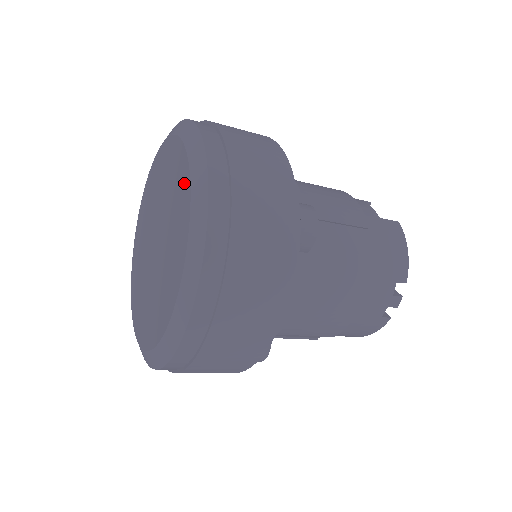
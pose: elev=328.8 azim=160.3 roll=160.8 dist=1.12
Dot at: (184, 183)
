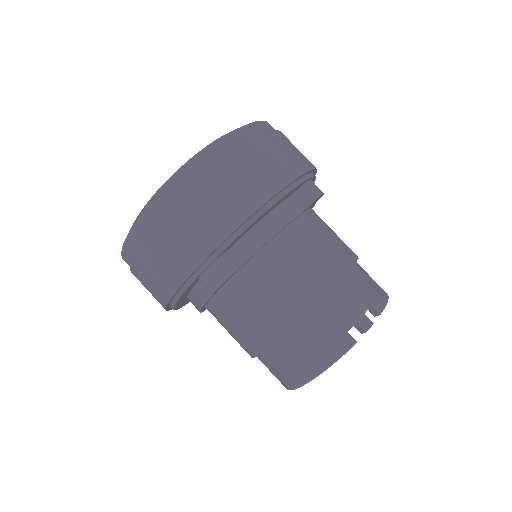
Dot at: occluded
